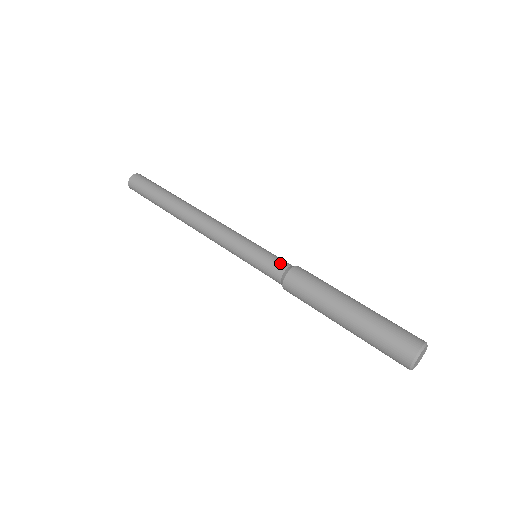
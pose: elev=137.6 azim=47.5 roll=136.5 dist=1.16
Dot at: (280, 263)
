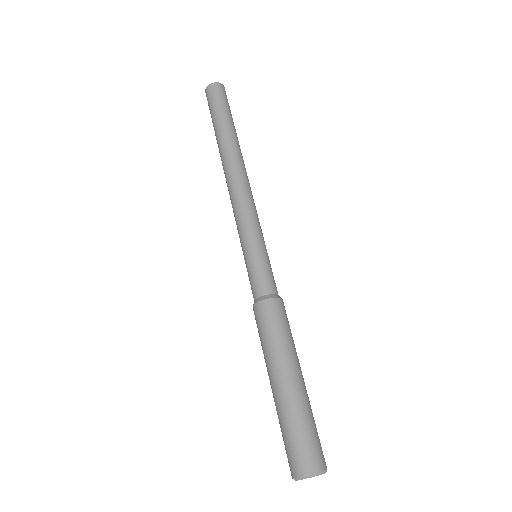
Dot at: (272, 283)
